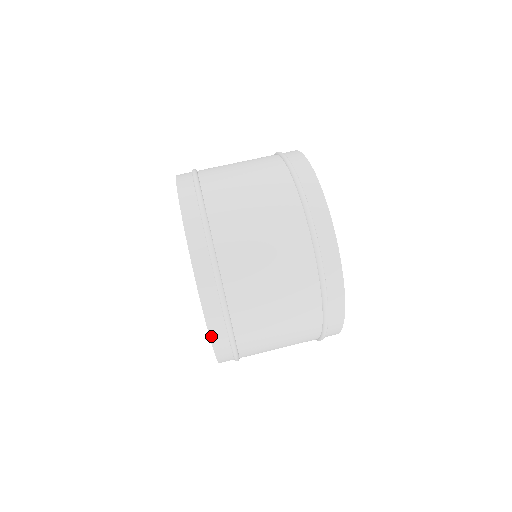
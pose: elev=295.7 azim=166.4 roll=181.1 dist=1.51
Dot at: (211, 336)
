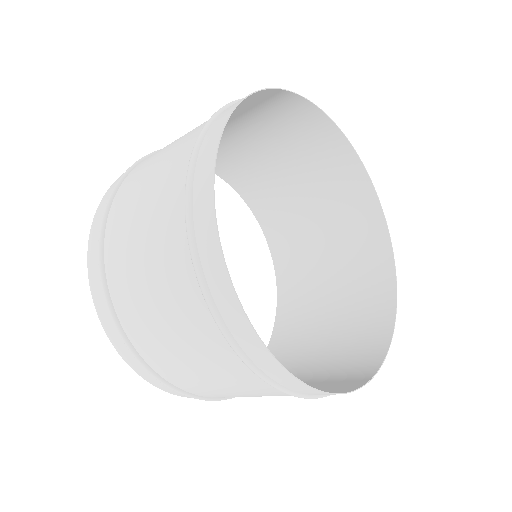
Dot at: (91, 236)
